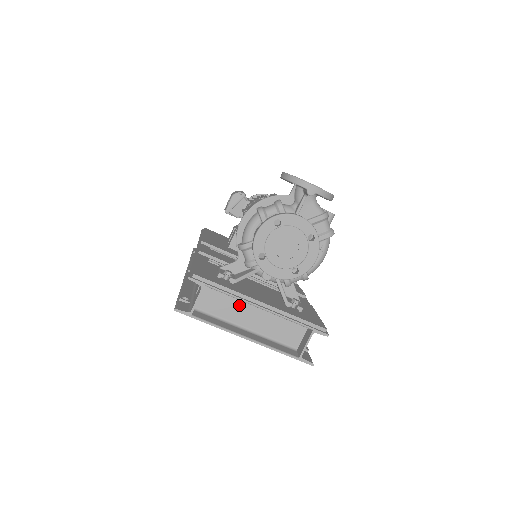
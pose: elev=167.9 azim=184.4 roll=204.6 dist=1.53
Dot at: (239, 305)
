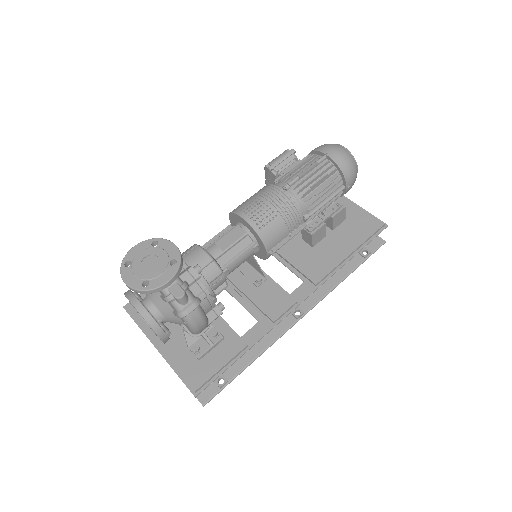
Dot at: occluded
